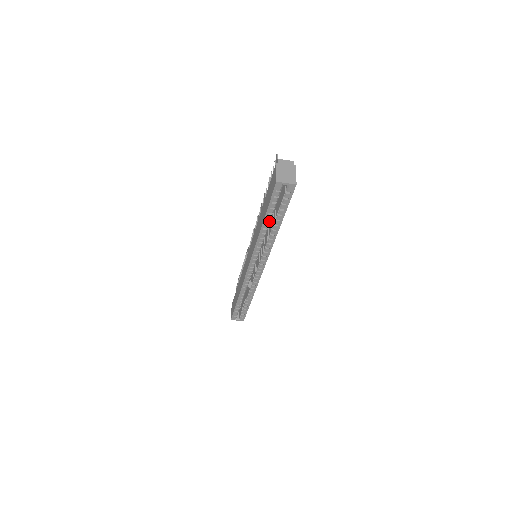
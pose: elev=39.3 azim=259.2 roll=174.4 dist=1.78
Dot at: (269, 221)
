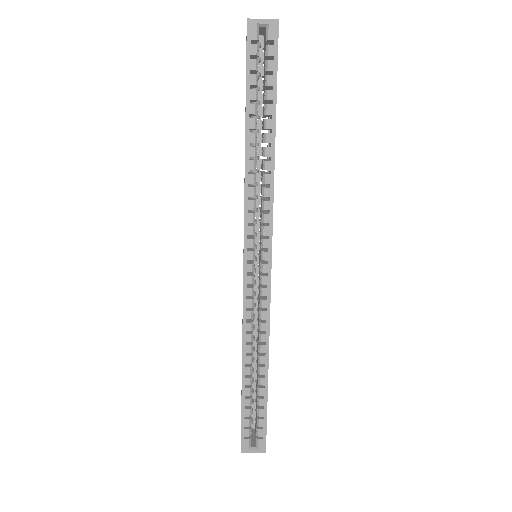
Dot at: (255, 123)
